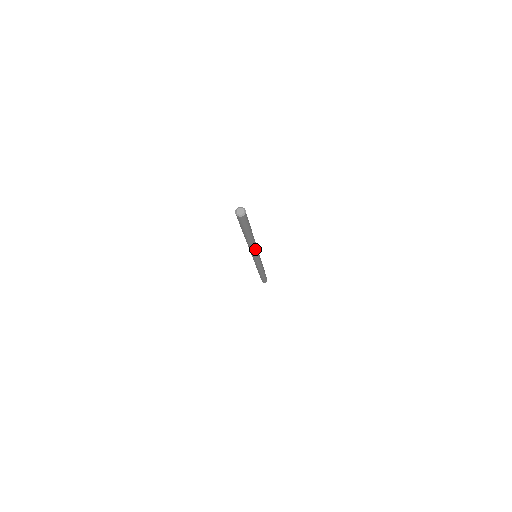
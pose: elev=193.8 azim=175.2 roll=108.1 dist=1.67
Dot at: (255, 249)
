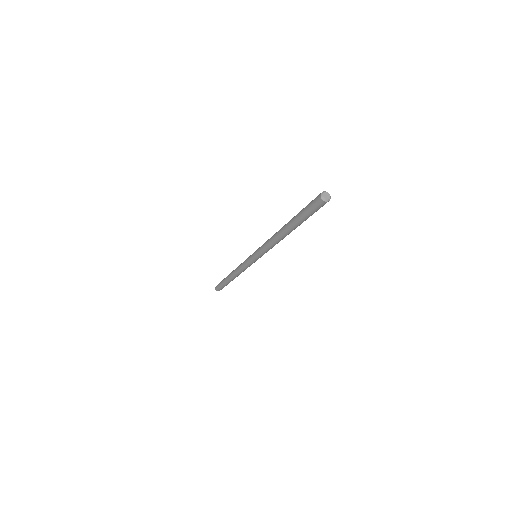
Dot at: (272, 247)
